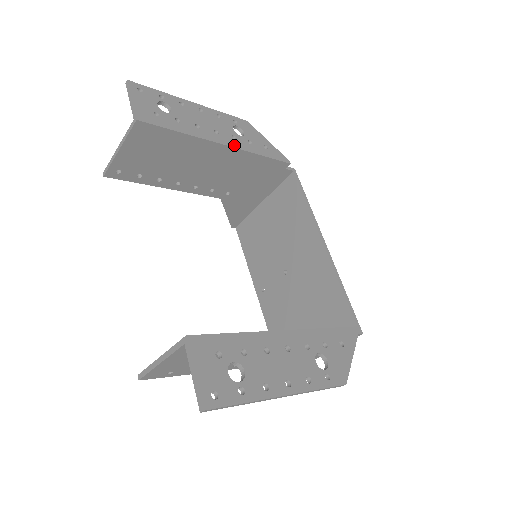
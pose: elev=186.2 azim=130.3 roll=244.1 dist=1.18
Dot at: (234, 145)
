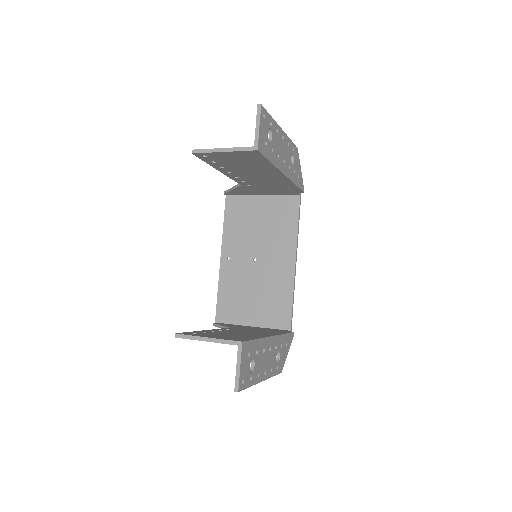
Dot at: (288, 175)
